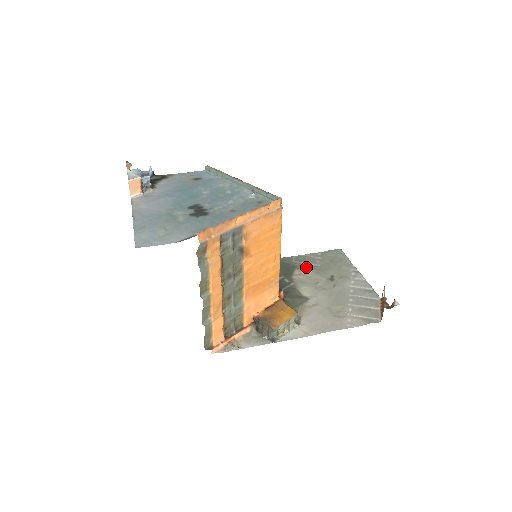
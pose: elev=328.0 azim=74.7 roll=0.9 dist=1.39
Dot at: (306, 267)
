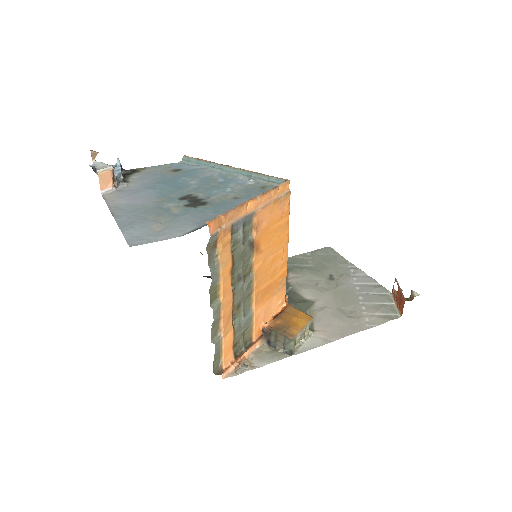
Dot at: (299, 269)
